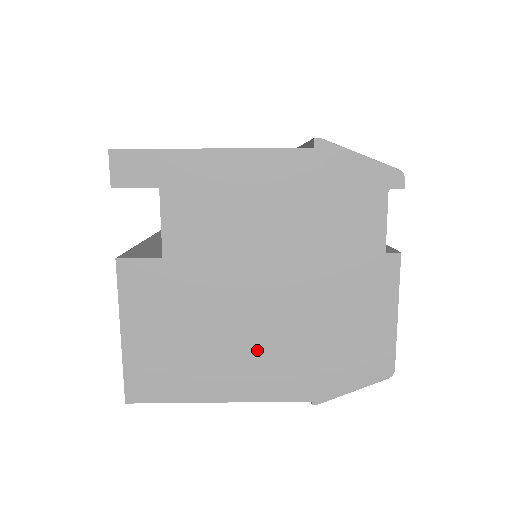
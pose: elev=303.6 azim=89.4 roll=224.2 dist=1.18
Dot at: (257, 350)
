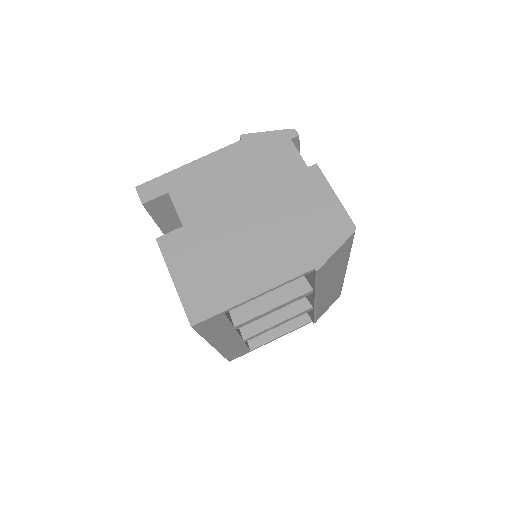
Dot at: (262, 252)
